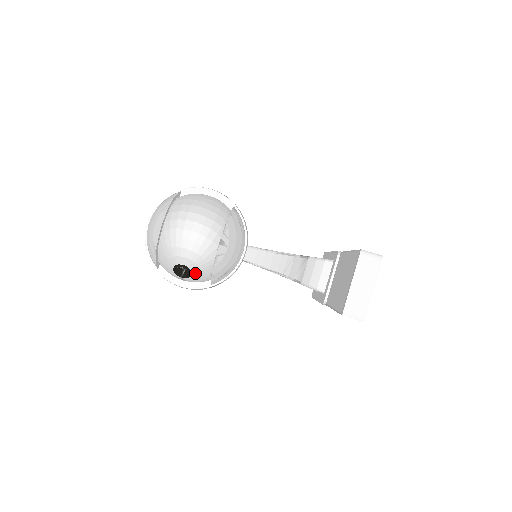
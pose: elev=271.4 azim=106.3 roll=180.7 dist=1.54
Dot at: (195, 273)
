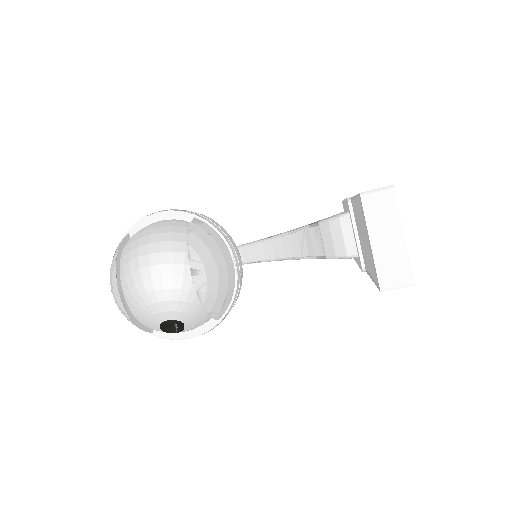
Dot at: (187, 321)
